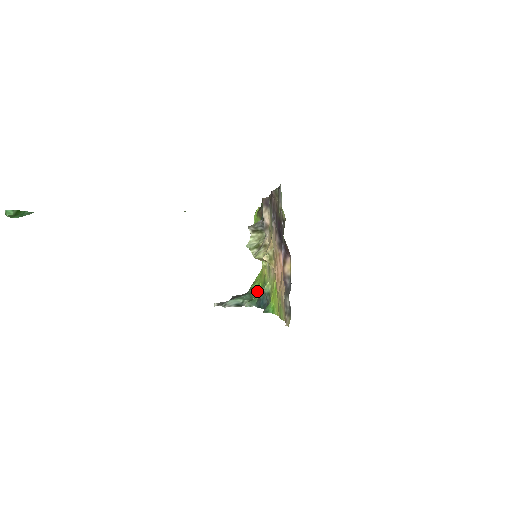
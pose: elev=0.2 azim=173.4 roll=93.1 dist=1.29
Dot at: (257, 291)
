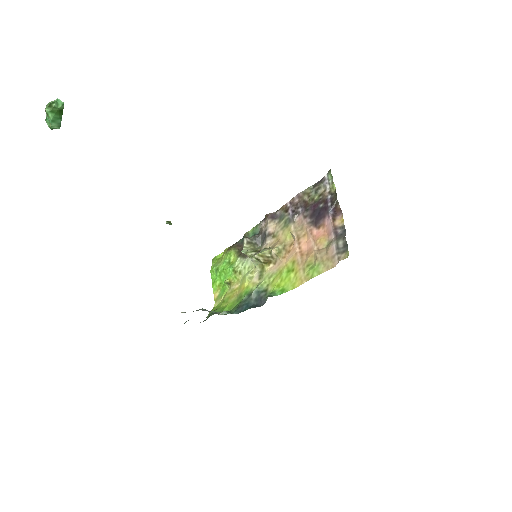
Dot at: occluded
